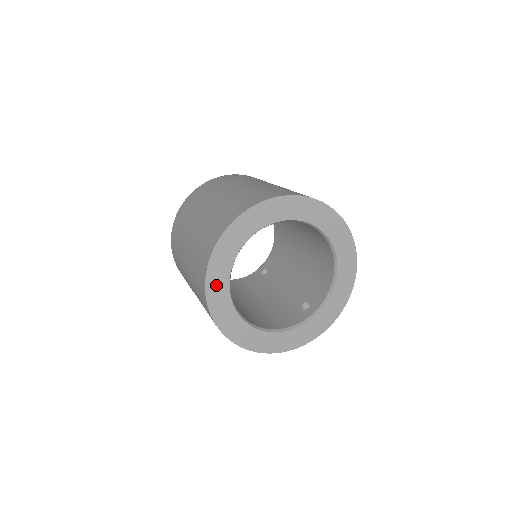
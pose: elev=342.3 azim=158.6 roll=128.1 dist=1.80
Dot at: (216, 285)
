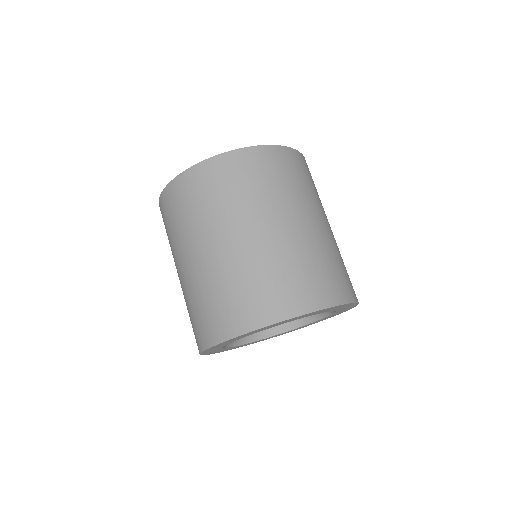
Dot at: occluded
